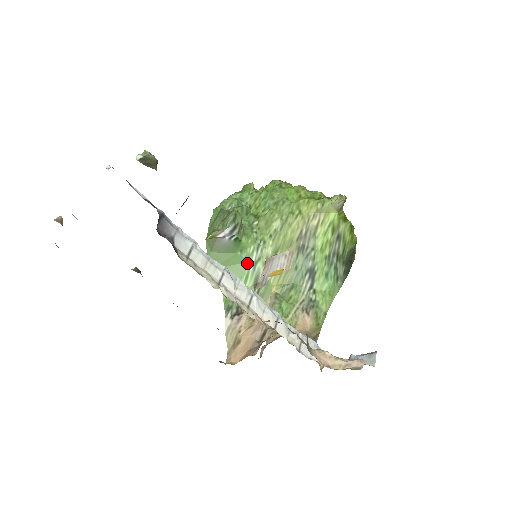
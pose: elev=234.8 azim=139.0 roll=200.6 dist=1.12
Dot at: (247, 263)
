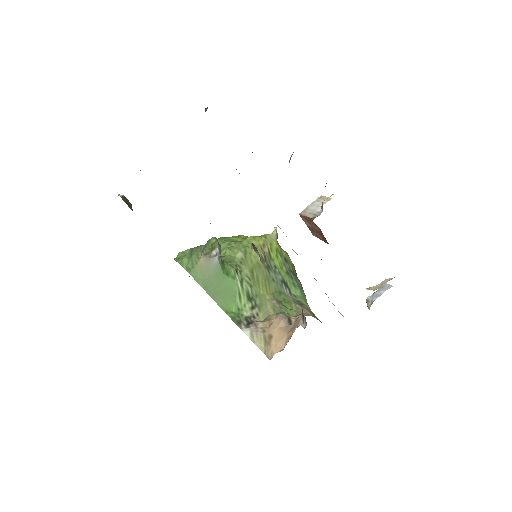
Dot at: (234, 284)
